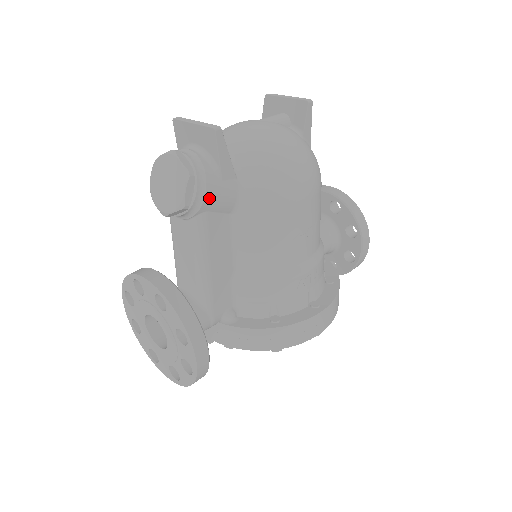
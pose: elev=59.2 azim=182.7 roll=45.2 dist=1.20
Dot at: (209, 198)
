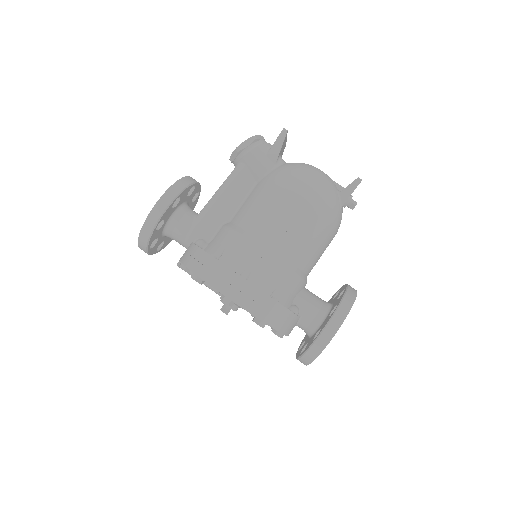
Dot at: (251, 155)
